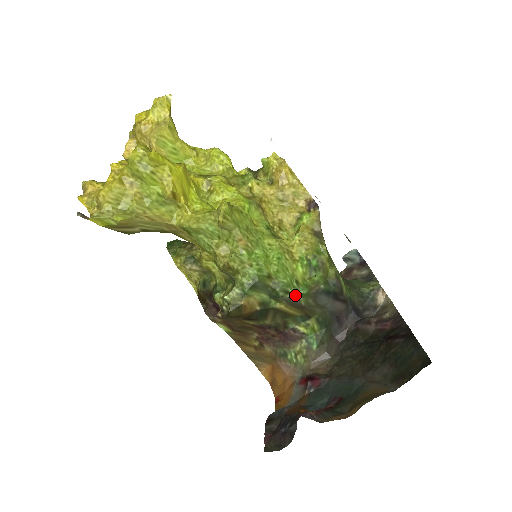
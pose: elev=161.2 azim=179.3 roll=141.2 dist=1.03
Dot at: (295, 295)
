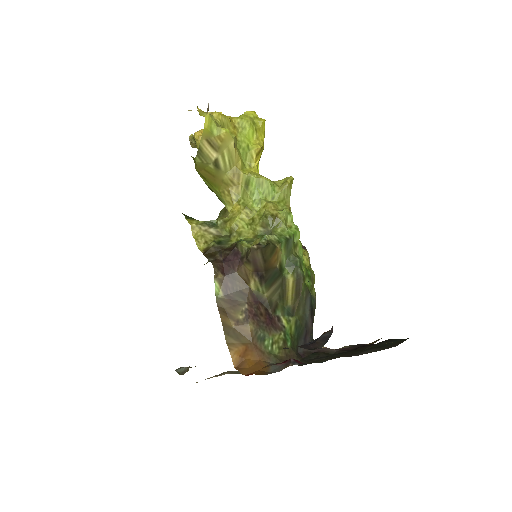
Dot at: (304, 275)
